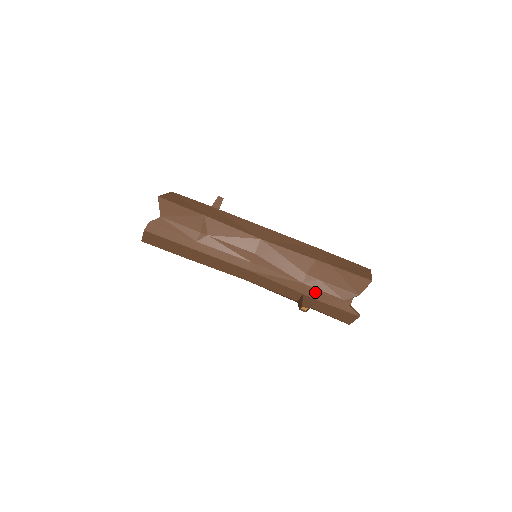
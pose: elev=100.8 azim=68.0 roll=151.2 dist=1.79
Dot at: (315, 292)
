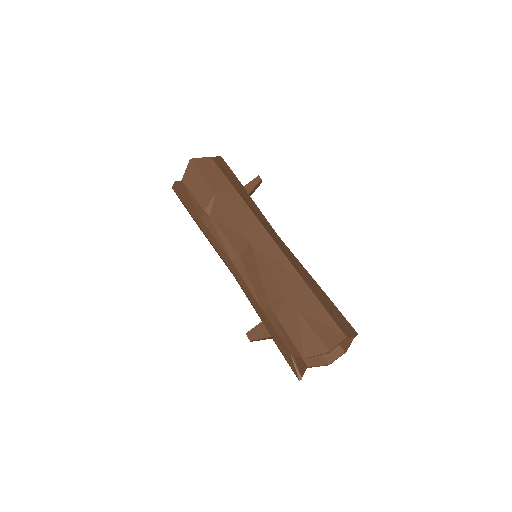
Dot at: (270, 326)
